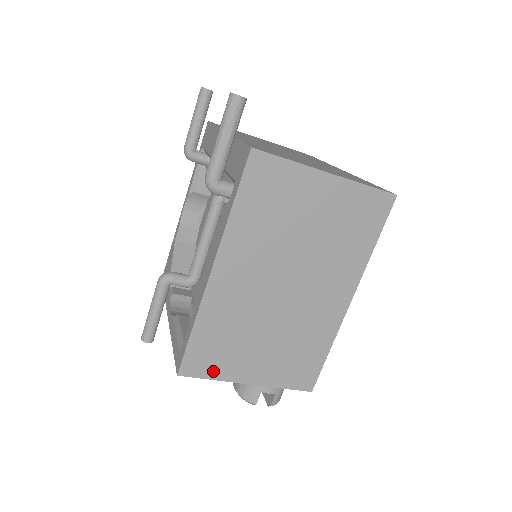
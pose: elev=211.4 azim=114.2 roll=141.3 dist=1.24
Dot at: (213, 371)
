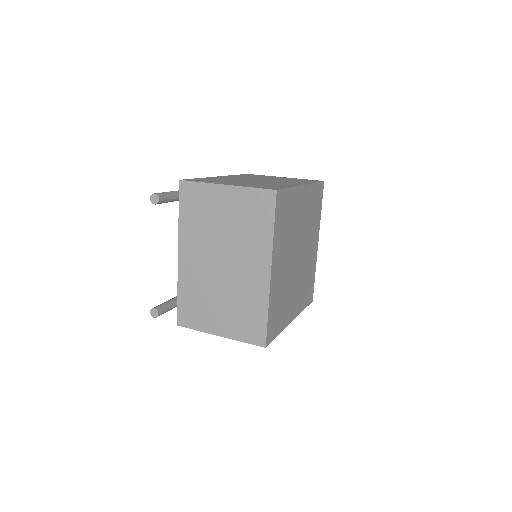
Dot at: occluded
